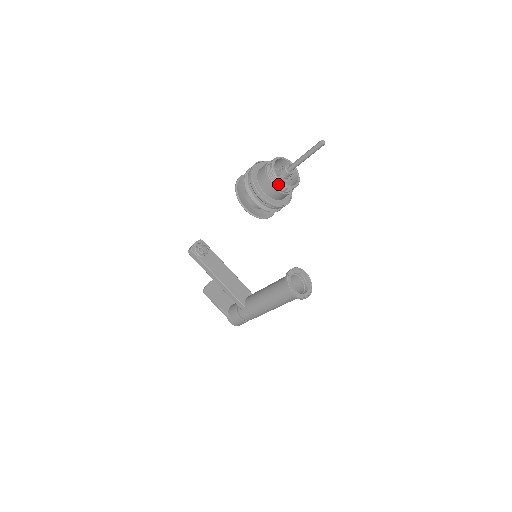
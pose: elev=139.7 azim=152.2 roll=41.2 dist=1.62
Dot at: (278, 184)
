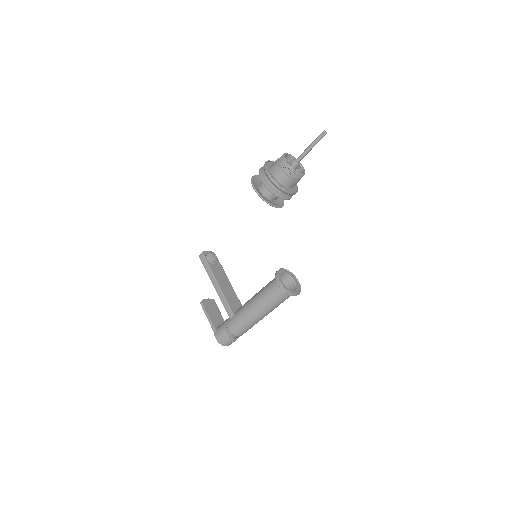
Dot at: (285, 166)
